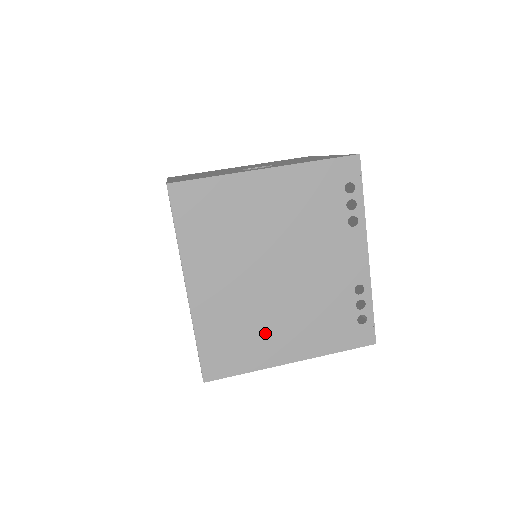
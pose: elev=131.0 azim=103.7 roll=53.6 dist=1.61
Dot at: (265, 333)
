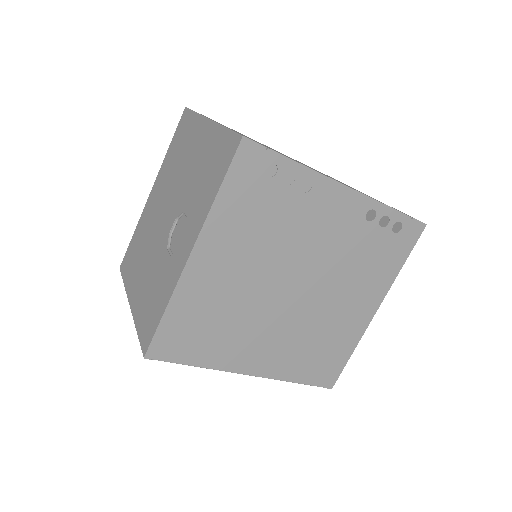
Dot at: (336, 324)
